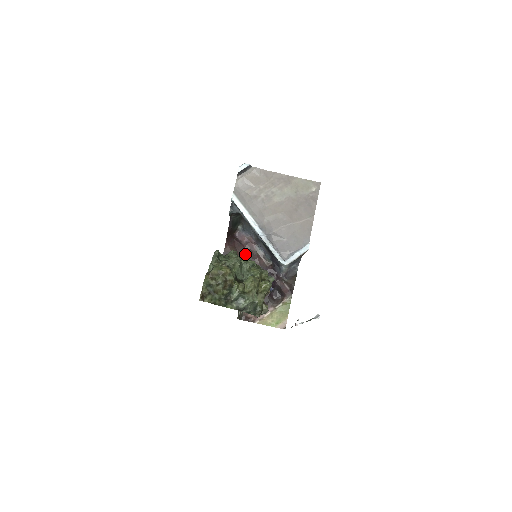
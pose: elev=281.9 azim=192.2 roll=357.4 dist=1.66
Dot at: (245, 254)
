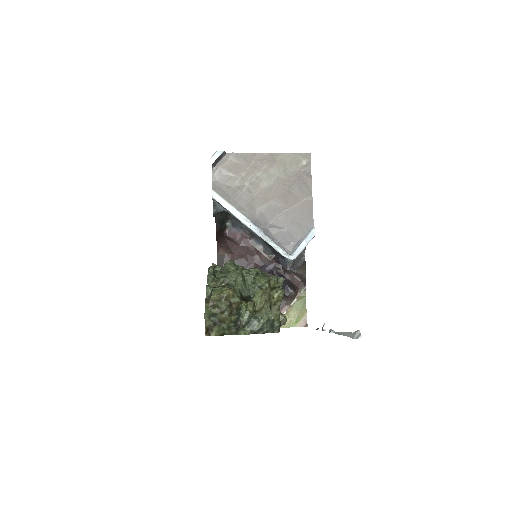
Dot at: (242, 253)
